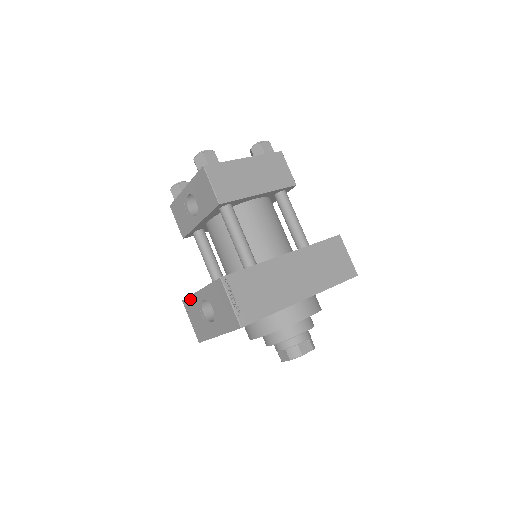
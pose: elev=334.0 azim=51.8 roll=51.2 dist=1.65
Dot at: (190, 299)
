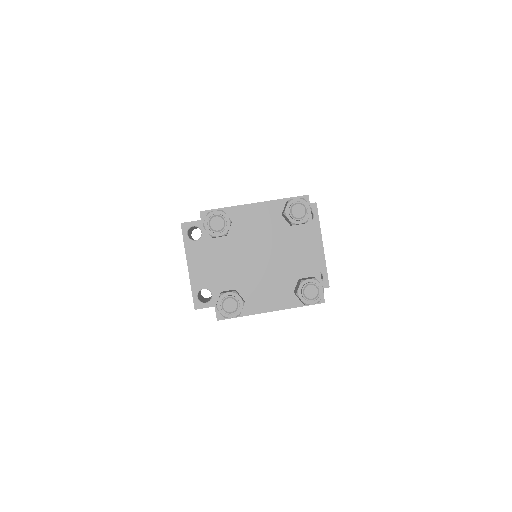
Dot at: (184, 242)
